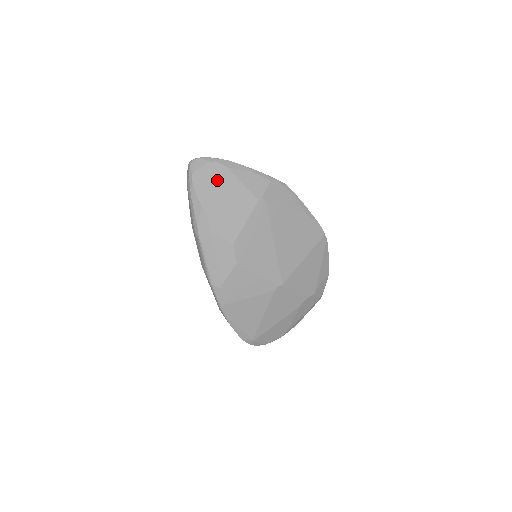
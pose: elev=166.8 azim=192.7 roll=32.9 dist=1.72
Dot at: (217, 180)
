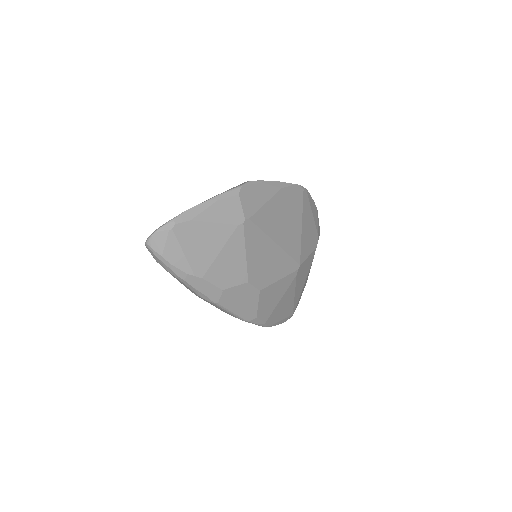
Dot at: (192, 241)
